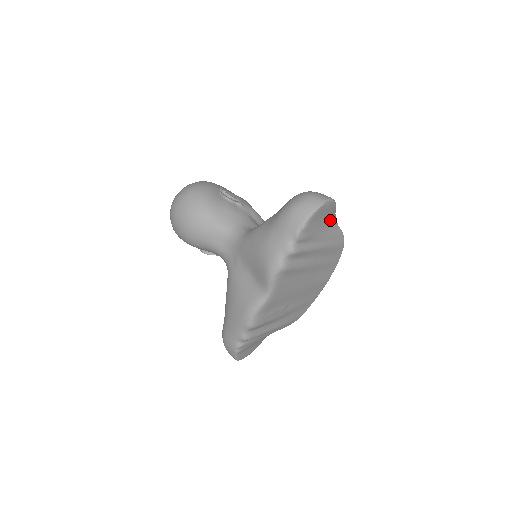
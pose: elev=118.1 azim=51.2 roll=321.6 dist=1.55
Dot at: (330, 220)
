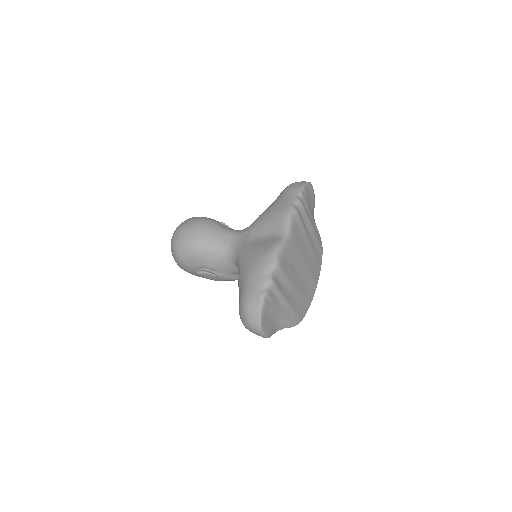
Dot at: (313, 213)
